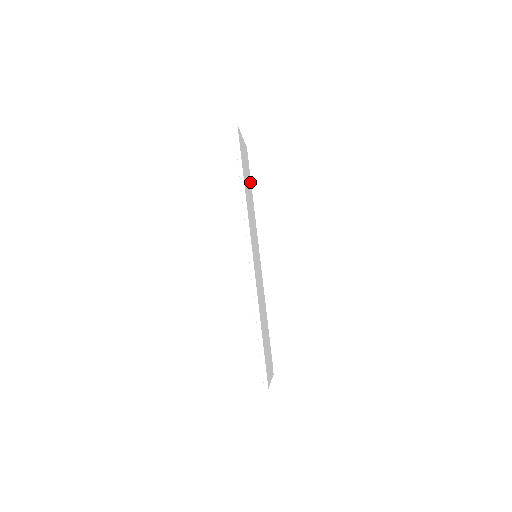
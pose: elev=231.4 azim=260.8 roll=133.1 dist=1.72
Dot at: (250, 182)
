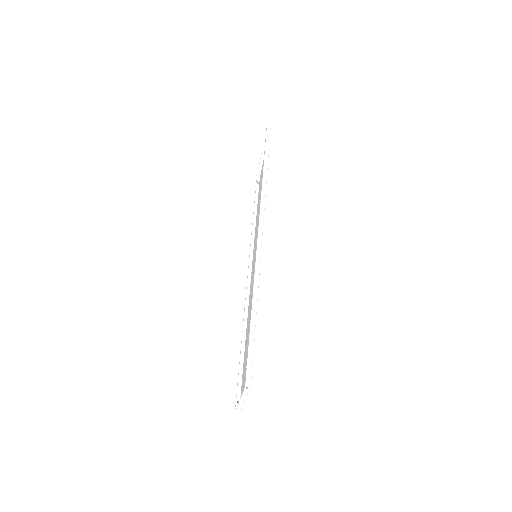
Dot at: occluded
